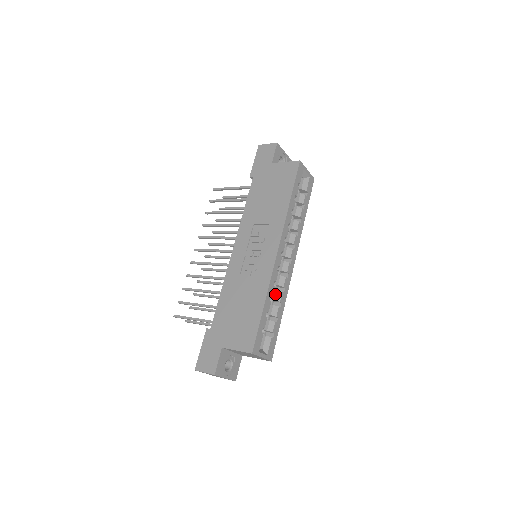
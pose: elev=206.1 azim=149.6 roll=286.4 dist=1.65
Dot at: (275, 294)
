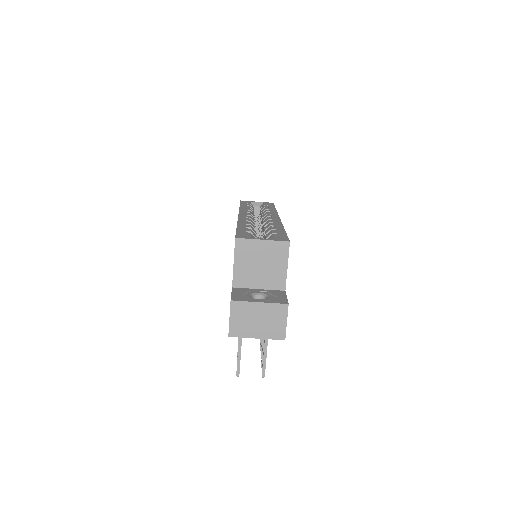
Dot at: (264, 230)
